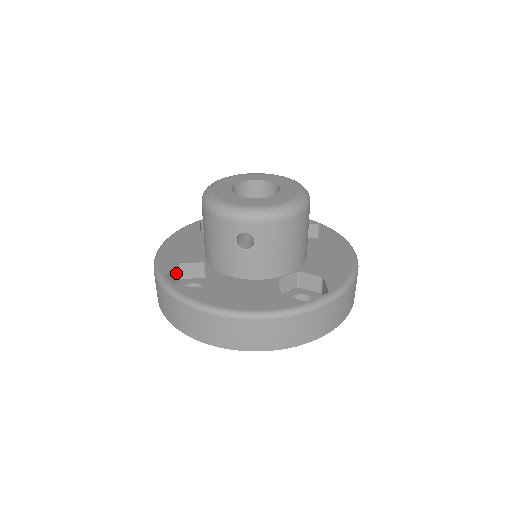
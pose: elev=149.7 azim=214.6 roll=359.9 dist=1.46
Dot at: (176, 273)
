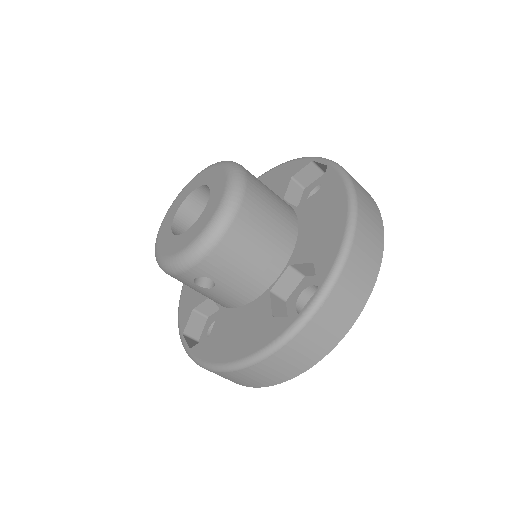
Dot at: (197, 318)
